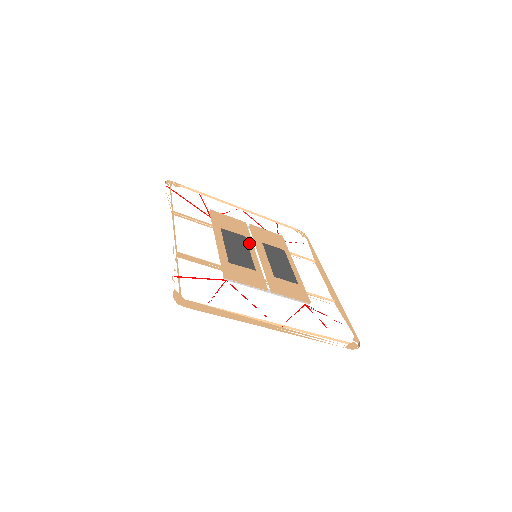
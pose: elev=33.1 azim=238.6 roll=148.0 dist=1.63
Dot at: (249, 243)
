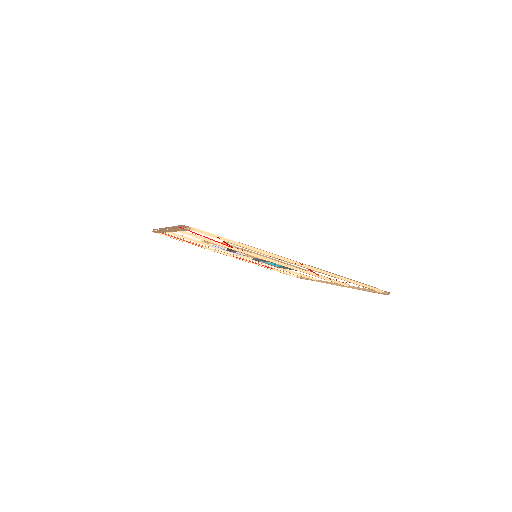
Dot at: occluded
